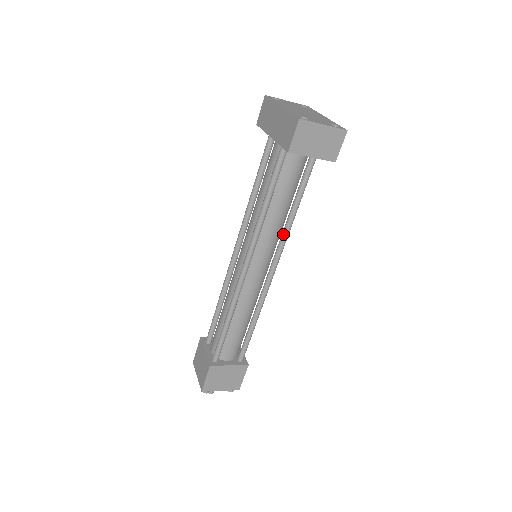
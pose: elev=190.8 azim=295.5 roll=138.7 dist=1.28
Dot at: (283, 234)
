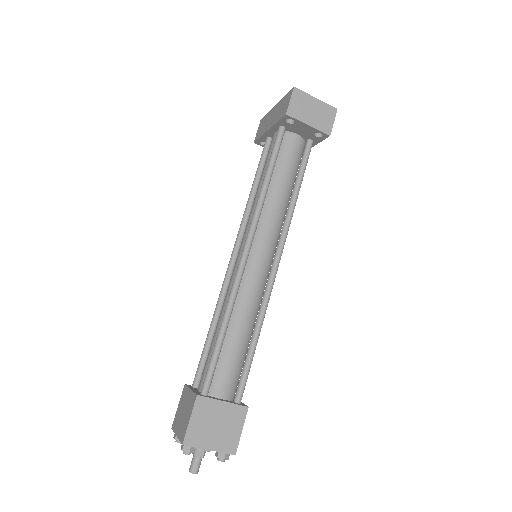
Dot at: (285, 221)
